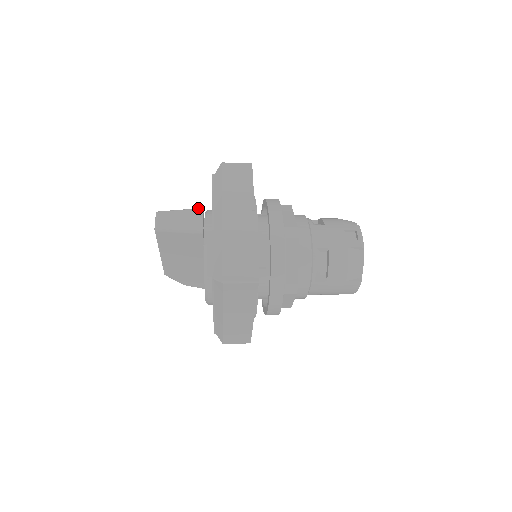
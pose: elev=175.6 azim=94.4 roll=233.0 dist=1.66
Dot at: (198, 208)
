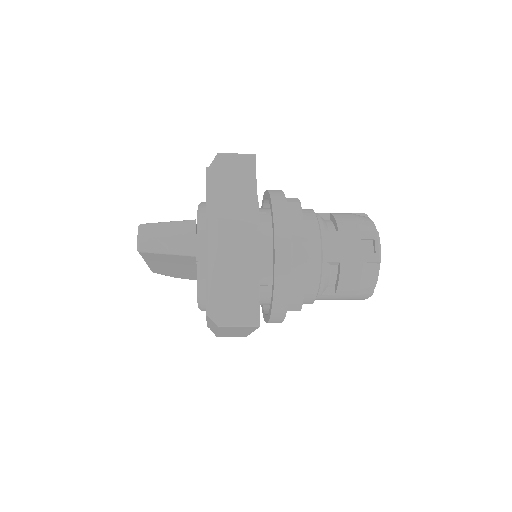
Dot at: (189, 220)
